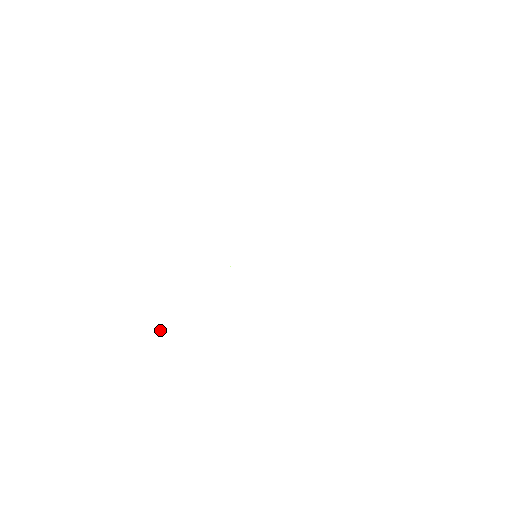
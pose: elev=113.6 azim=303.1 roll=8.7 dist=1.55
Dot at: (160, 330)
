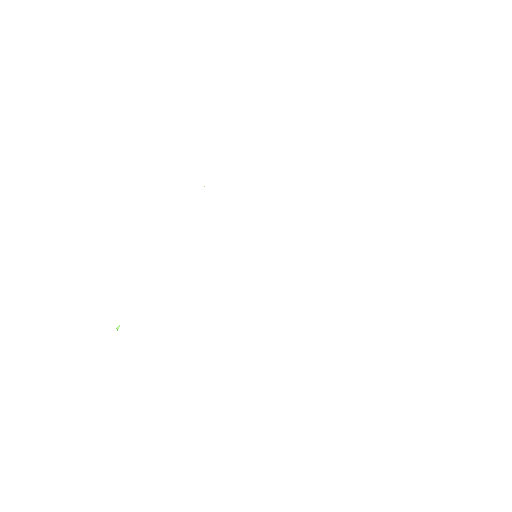
Dot at: (117, 330)
